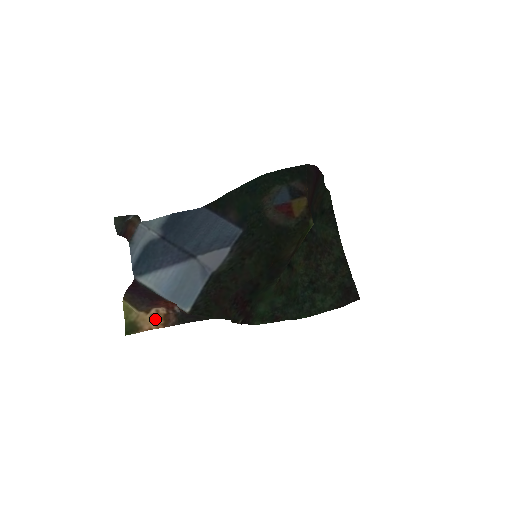
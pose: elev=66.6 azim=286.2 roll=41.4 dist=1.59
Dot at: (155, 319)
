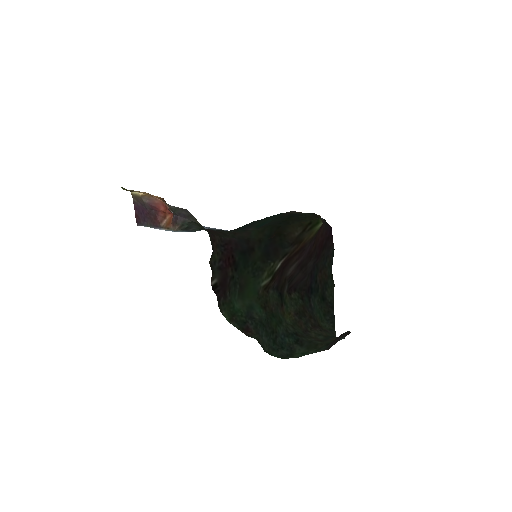
Dot at: (153, 195)
